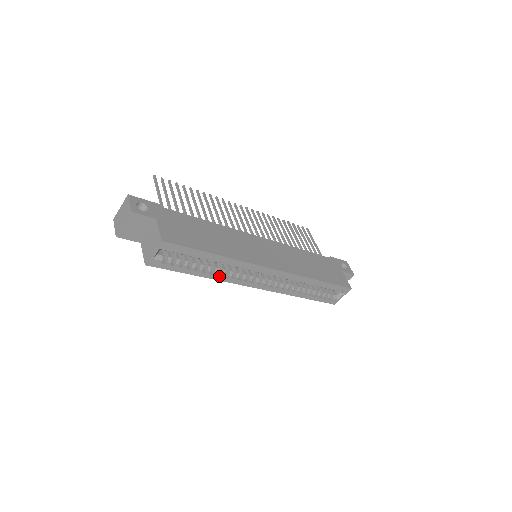
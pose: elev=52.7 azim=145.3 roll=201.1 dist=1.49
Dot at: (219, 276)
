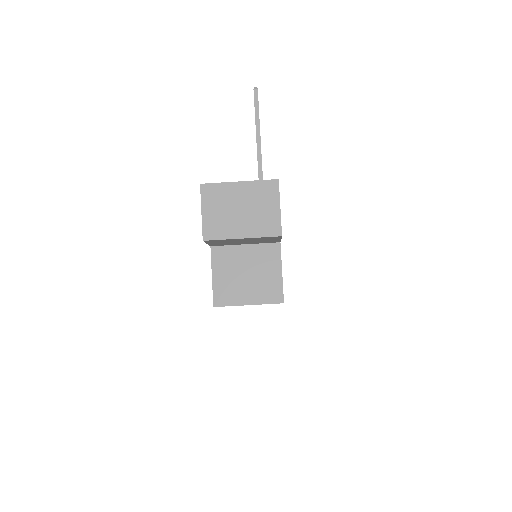
Dot at: occluded
